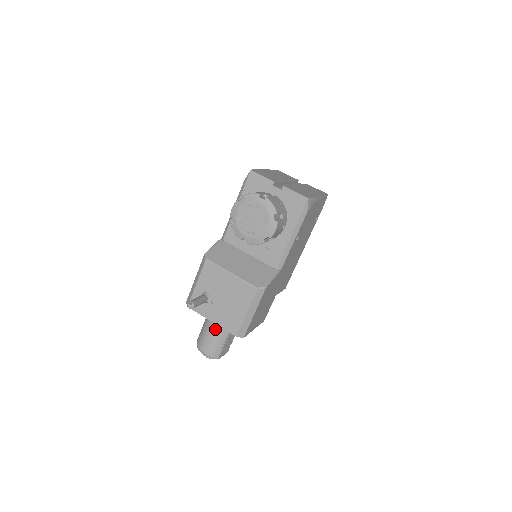
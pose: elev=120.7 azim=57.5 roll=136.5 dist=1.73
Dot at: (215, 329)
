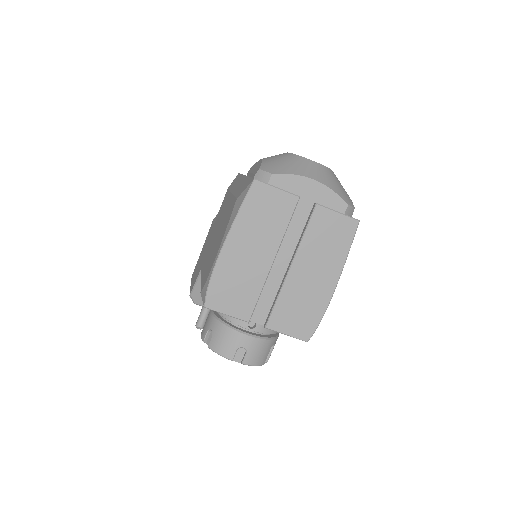
Dot at: occluded
